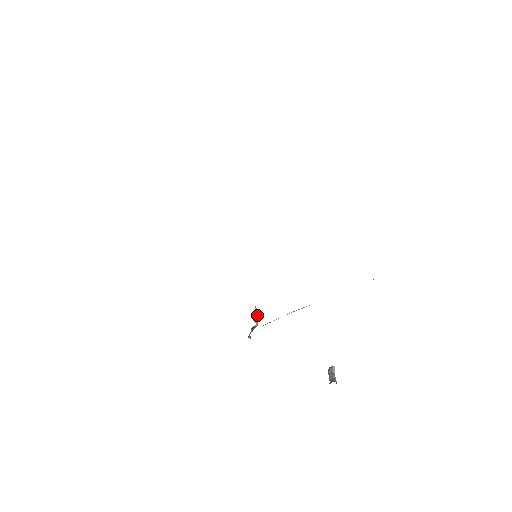
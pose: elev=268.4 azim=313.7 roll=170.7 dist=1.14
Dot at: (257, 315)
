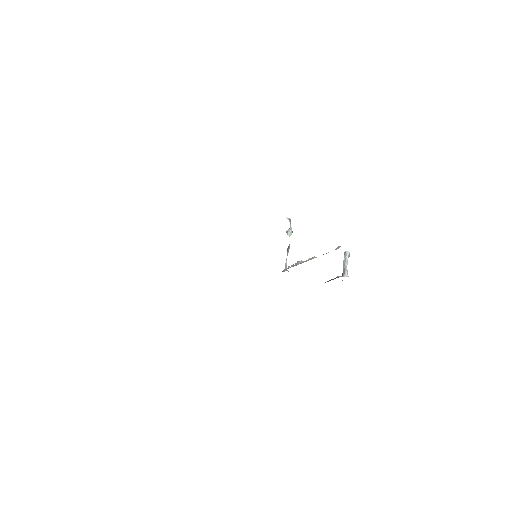
Dot at: (290, 226)
